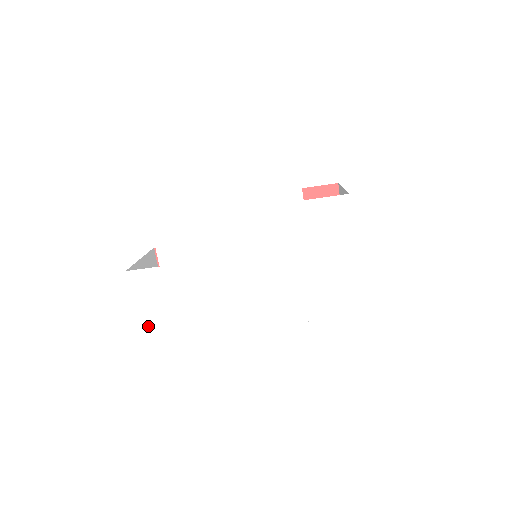
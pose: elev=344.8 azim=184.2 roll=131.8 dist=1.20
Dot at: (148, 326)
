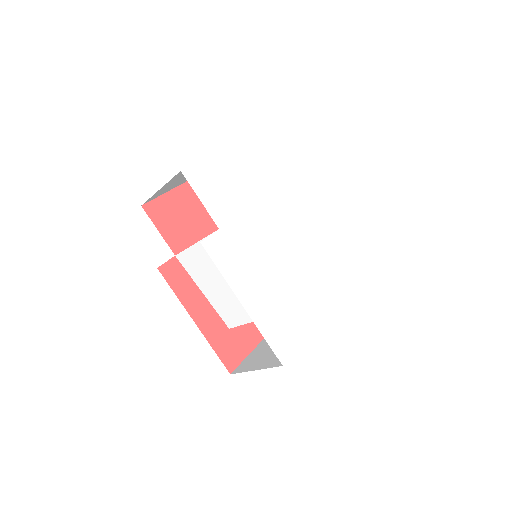
Dot at: (199, 172)
